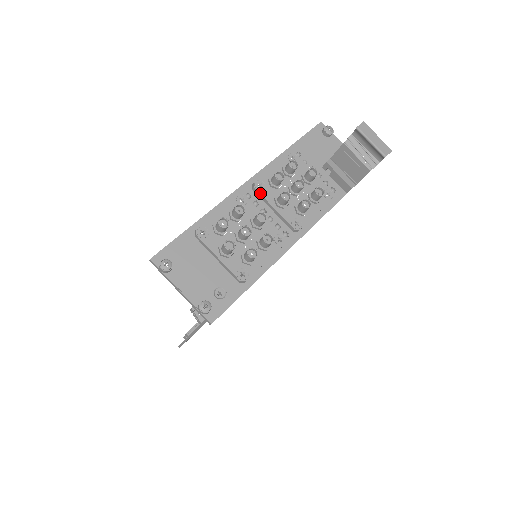
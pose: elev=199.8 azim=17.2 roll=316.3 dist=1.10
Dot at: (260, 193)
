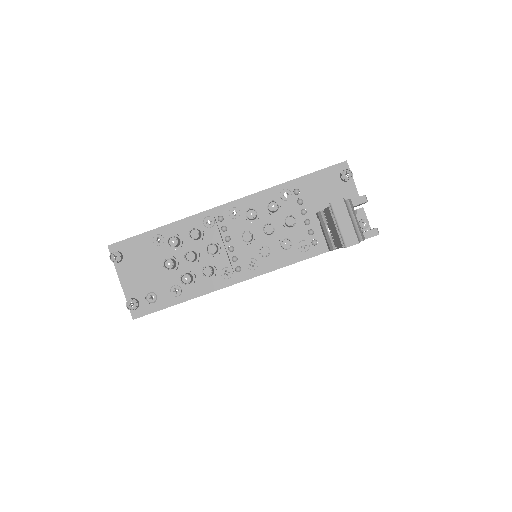
Dot at: (231, 221)
